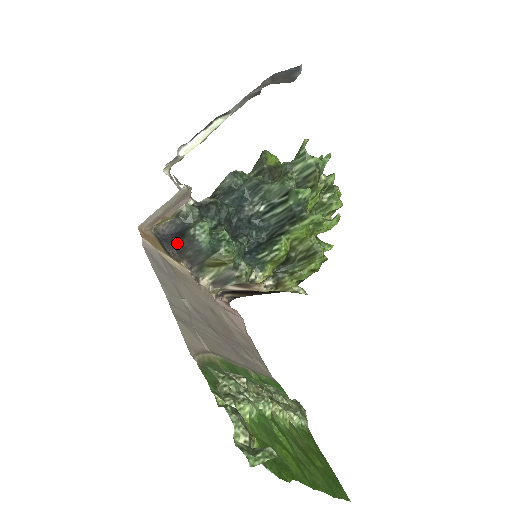
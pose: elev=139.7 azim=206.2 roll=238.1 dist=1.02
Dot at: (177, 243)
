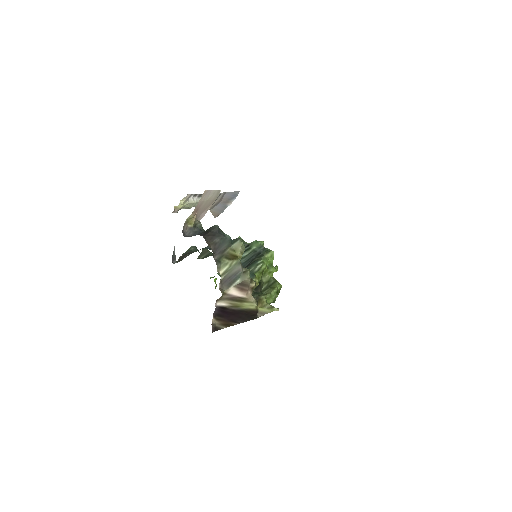
Dot at: (205, 234)
